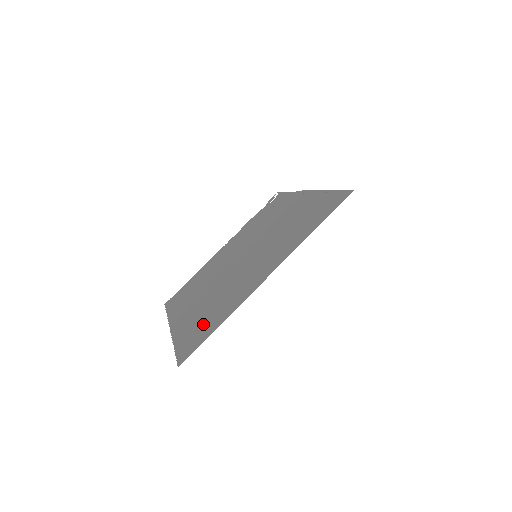
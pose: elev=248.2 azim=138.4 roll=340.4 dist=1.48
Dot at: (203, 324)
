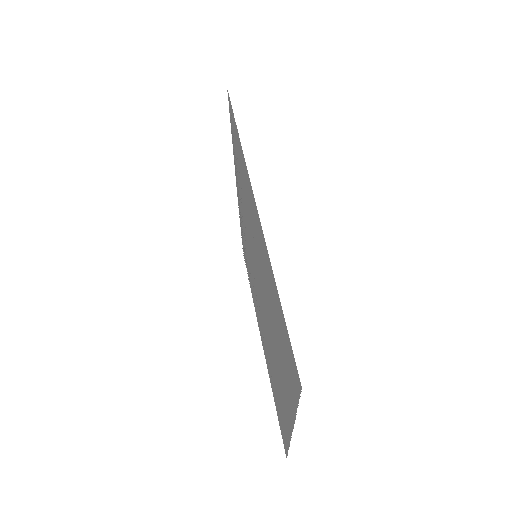
Dot at: (281, 342)
